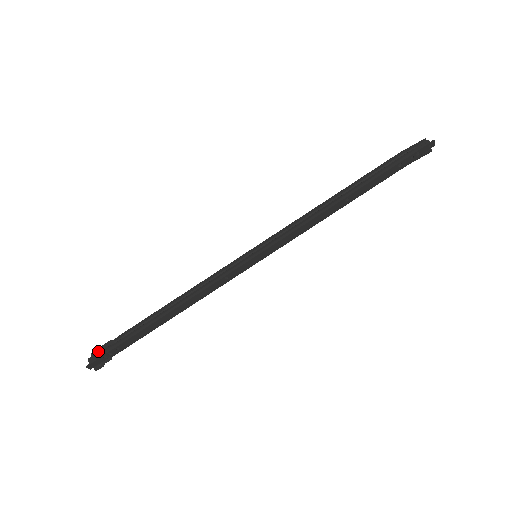
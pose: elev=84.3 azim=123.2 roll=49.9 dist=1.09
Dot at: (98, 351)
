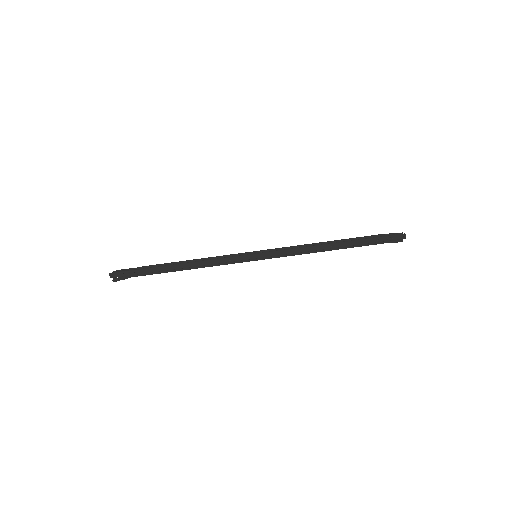
Dot at: occluded
